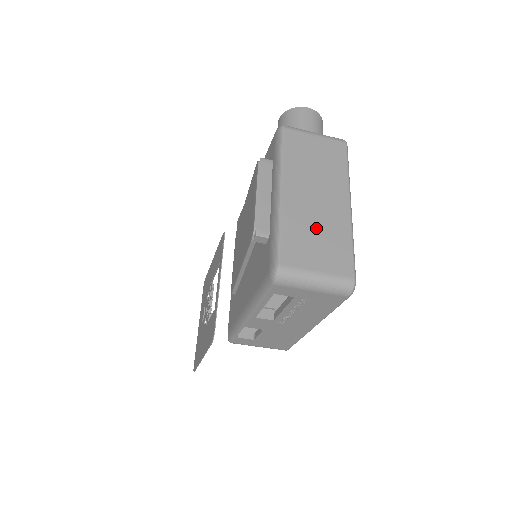
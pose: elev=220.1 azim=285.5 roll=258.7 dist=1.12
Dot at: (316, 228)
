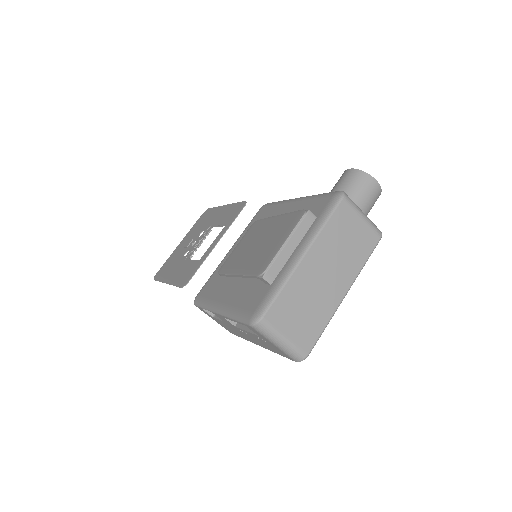
Dot at: (309, 301)
